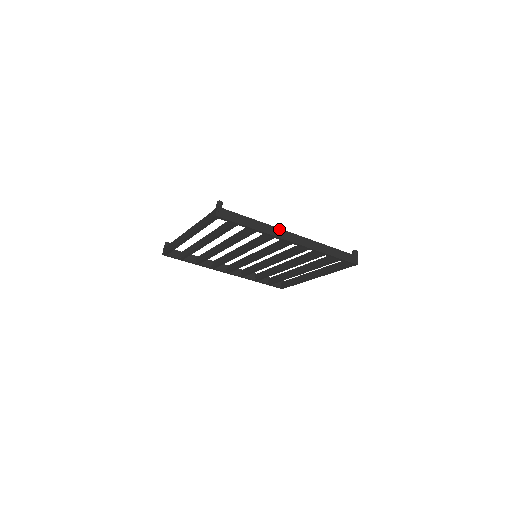
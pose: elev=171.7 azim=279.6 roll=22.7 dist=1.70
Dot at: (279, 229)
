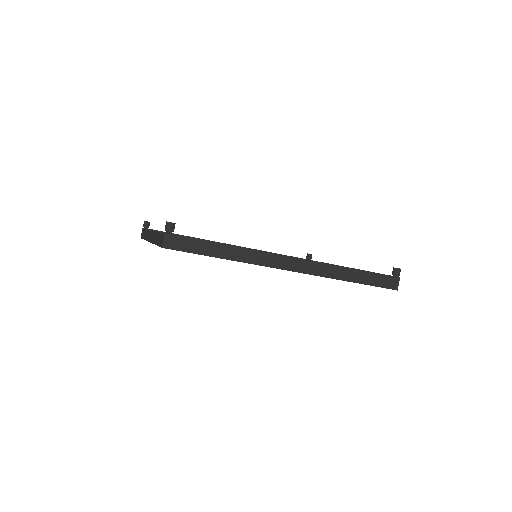
Dot at: (270, 253)
